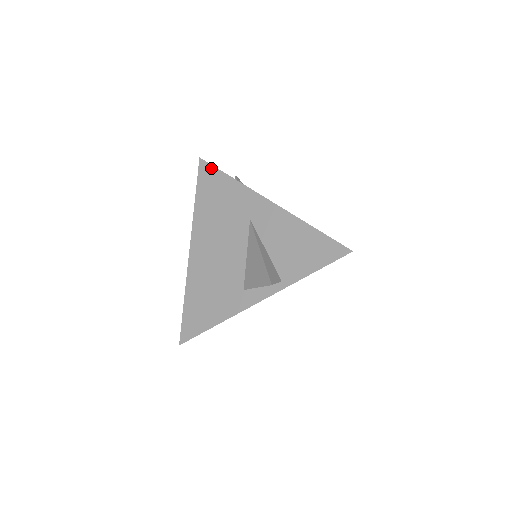
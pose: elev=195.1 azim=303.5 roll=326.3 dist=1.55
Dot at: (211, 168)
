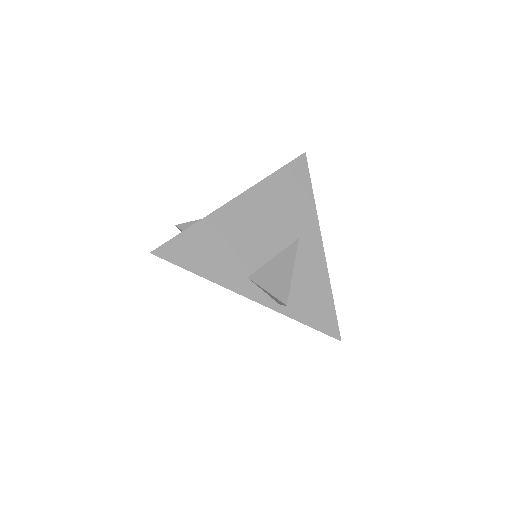
Dot at: (306, 170)
